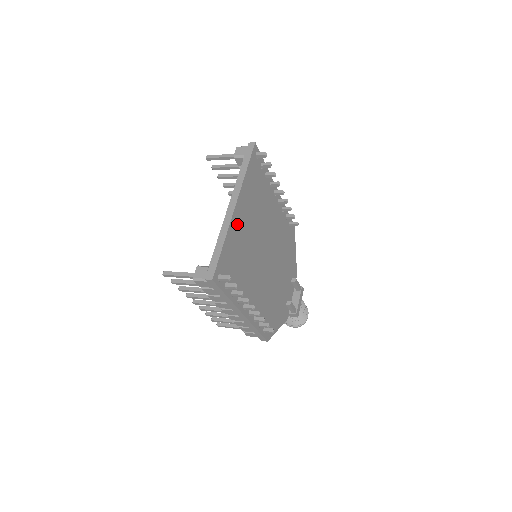
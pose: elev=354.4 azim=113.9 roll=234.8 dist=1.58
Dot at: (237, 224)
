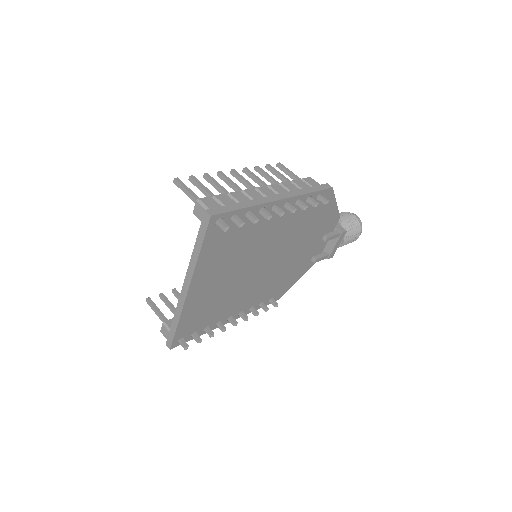
Dot at: (197, 296)
